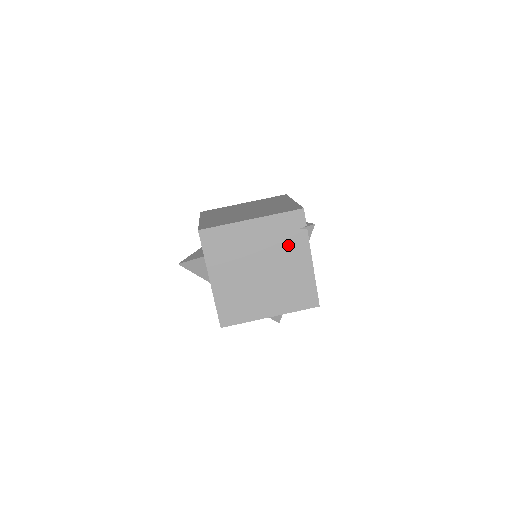
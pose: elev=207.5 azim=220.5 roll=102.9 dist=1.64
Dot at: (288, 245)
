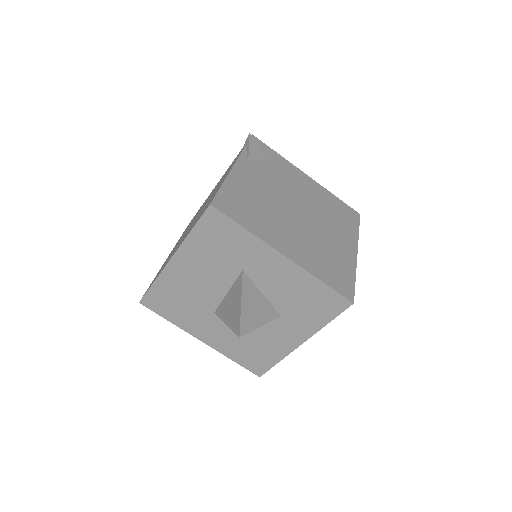
Dot at: occluded
